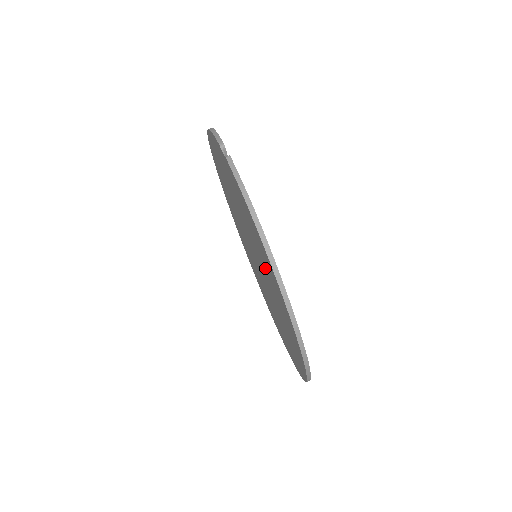
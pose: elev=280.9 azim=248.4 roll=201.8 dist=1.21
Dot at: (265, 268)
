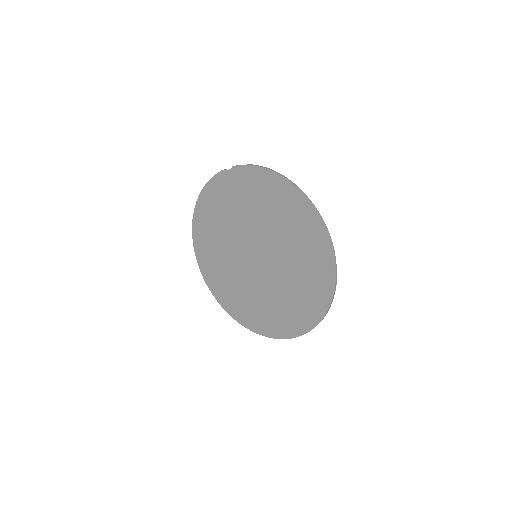
Dot at: (276, 218)
